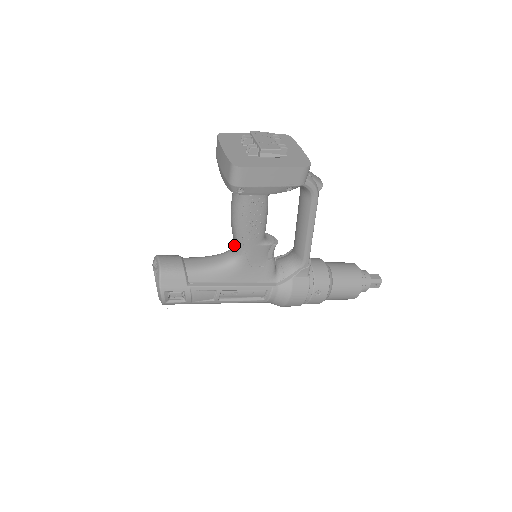
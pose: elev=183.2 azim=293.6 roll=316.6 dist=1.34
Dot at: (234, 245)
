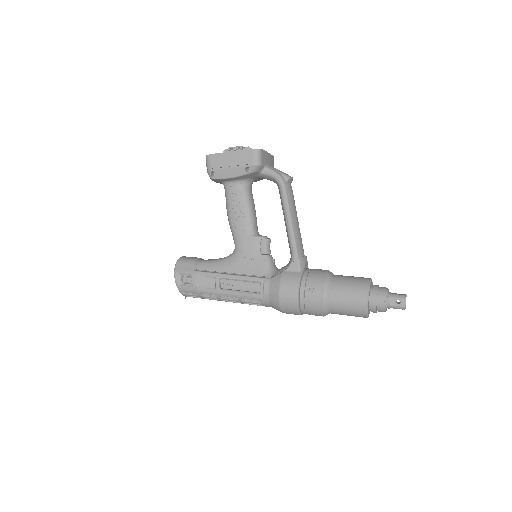
Dot at: occluded
